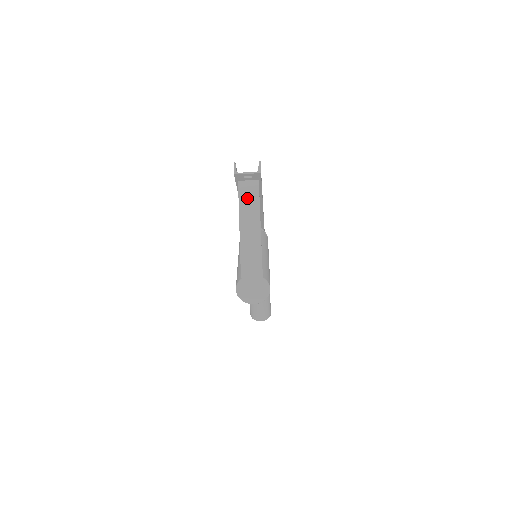
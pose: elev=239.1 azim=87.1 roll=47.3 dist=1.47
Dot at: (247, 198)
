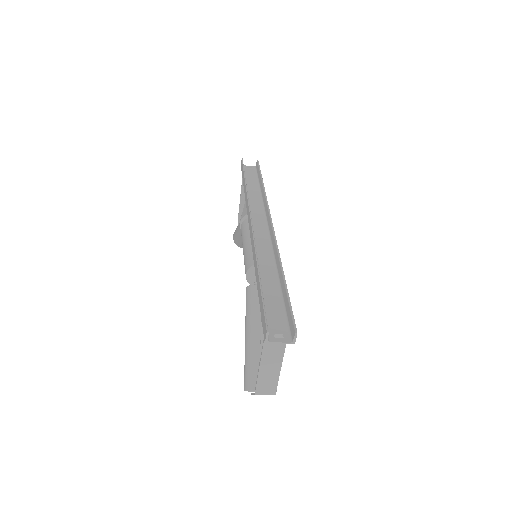
Dot at: (272, 345)
